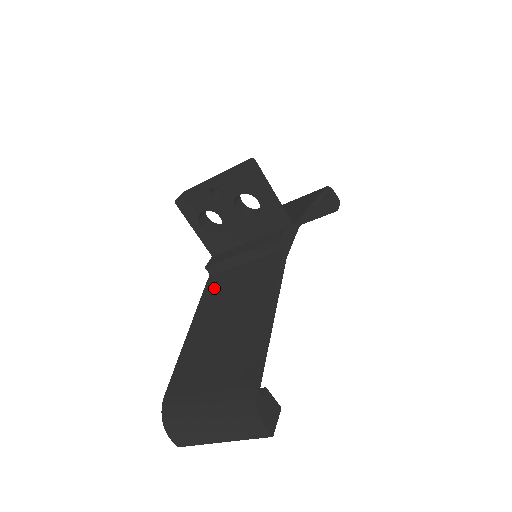
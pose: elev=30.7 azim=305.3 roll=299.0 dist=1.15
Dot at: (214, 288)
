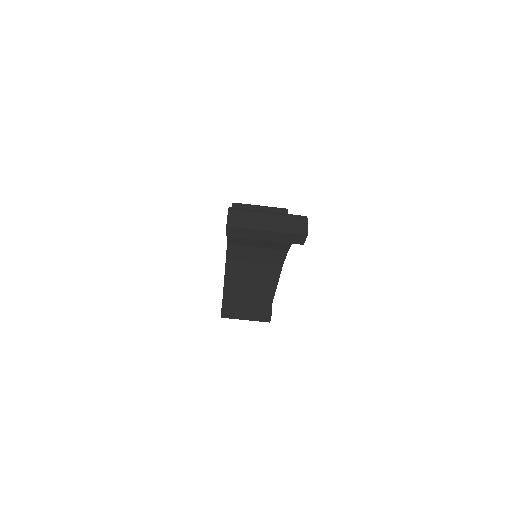
Dot at: occluded
